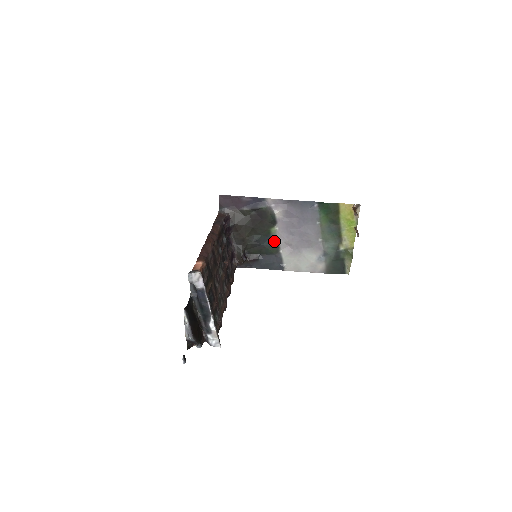
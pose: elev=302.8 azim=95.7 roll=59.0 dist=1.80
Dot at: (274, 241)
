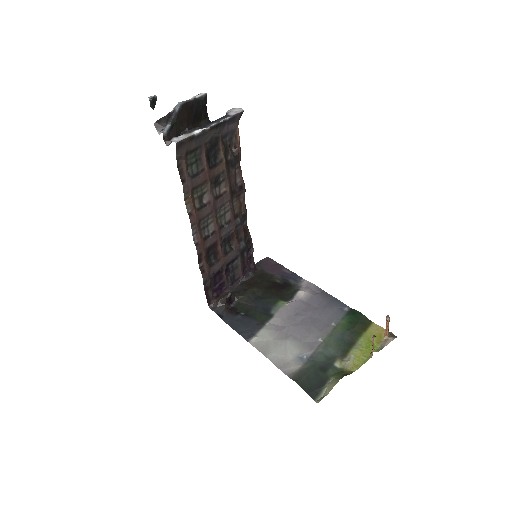
Dot at: (271, 312)
